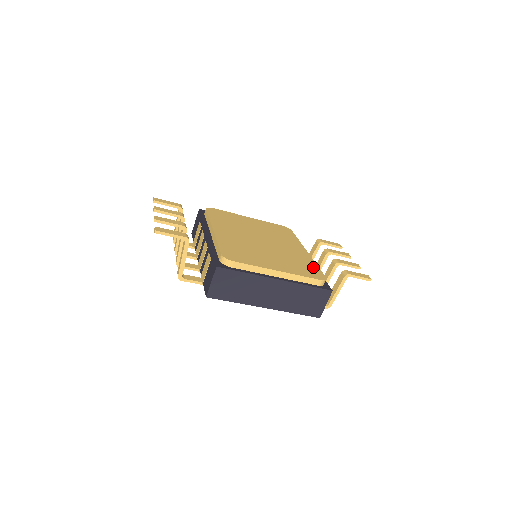
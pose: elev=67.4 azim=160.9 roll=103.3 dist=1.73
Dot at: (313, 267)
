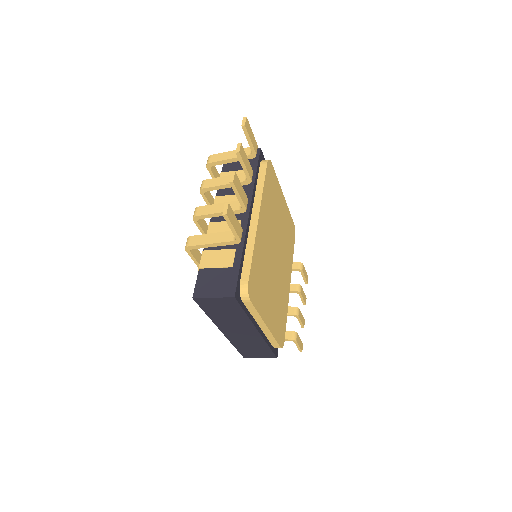
Dot at: (285, 320)
